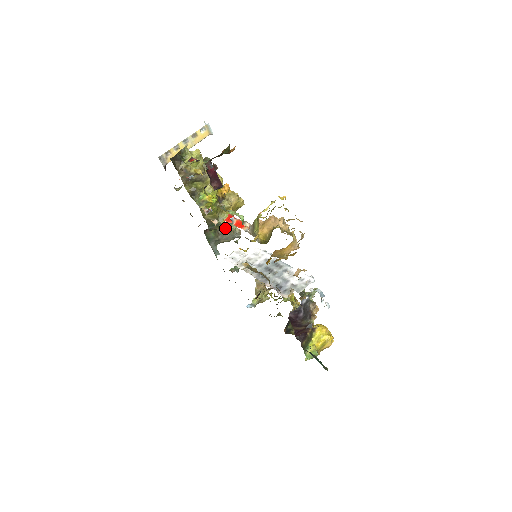
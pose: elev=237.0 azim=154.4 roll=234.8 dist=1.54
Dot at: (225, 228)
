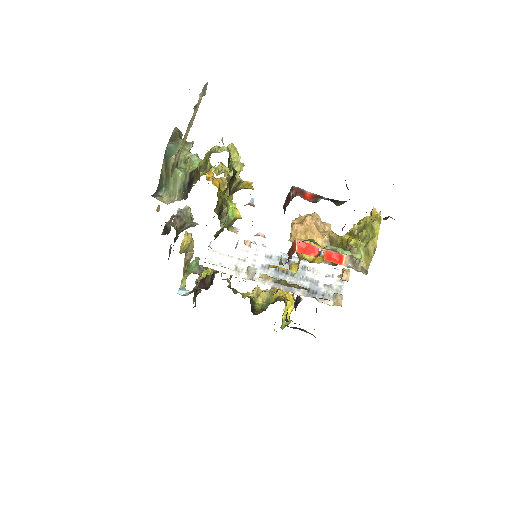
Dot at: (181, 220)
